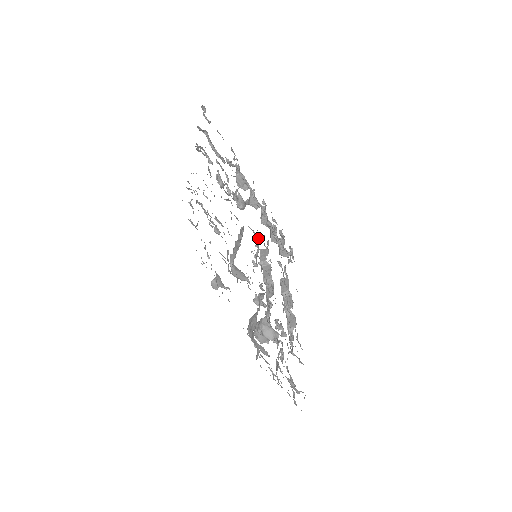
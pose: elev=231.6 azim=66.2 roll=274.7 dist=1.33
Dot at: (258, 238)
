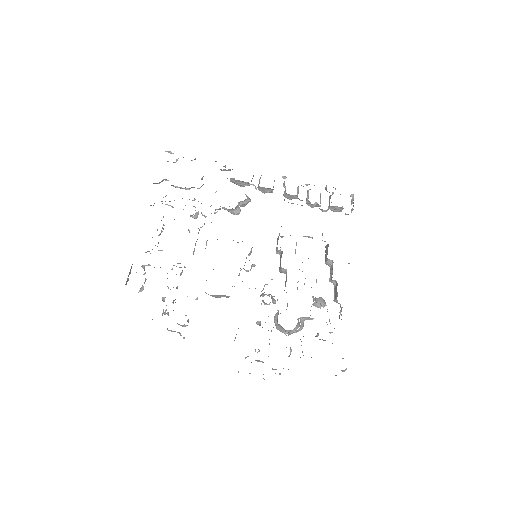
Dot at: occluded
